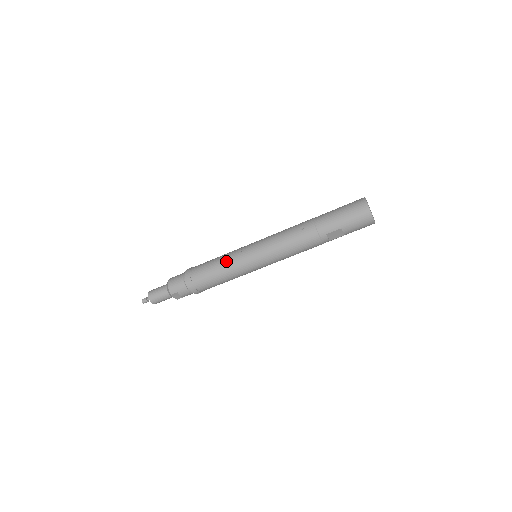
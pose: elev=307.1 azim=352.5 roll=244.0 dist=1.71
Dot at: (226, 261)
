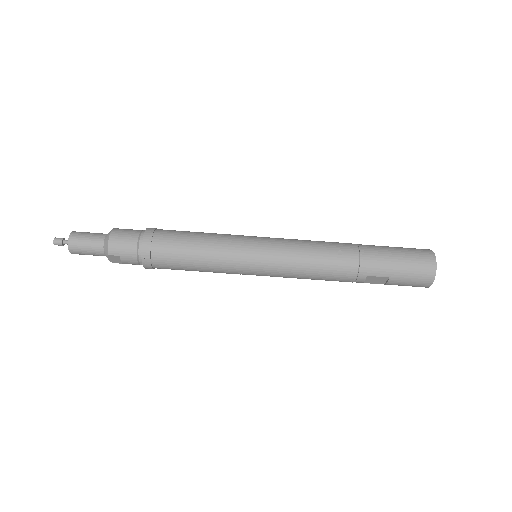
Dot at: (215, 247)
